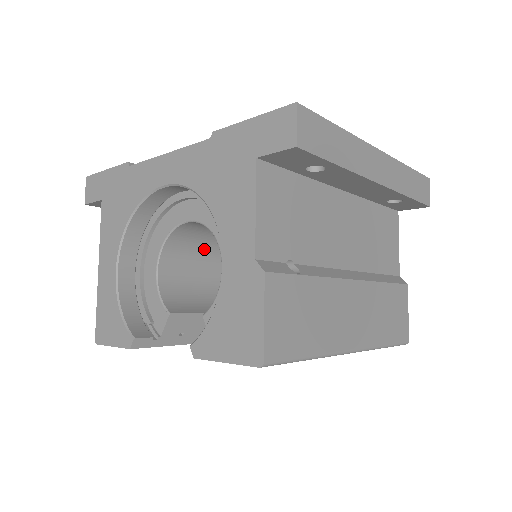
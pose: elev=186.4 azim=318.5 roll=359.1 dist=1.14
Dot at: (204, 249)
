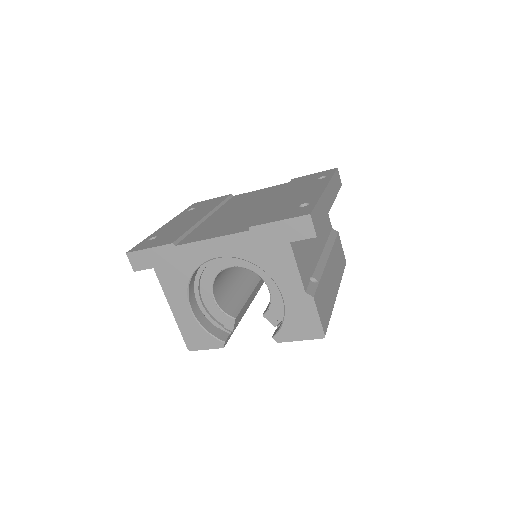
Dot at: occluded
